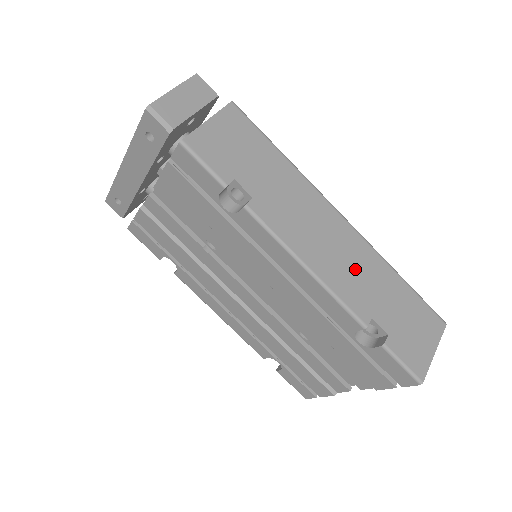
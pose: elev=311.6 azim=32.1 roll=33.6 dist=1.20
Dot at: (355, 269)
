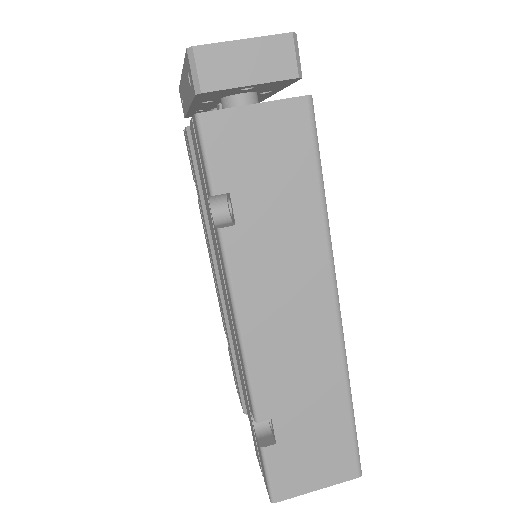
Dot at: (298, 365)
